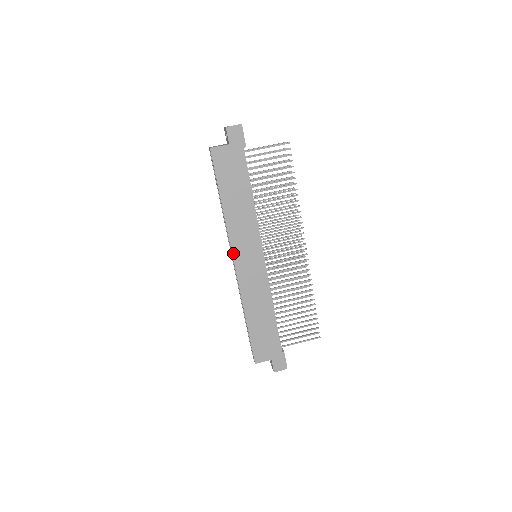
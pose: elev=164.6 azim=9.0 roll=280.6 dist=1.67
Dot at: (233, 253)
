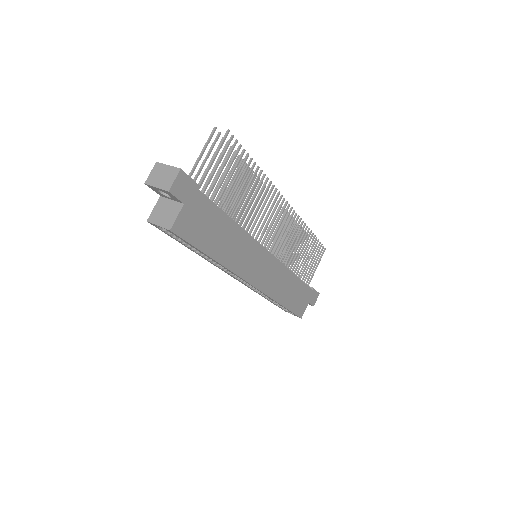
Dot at: (247, 281)
